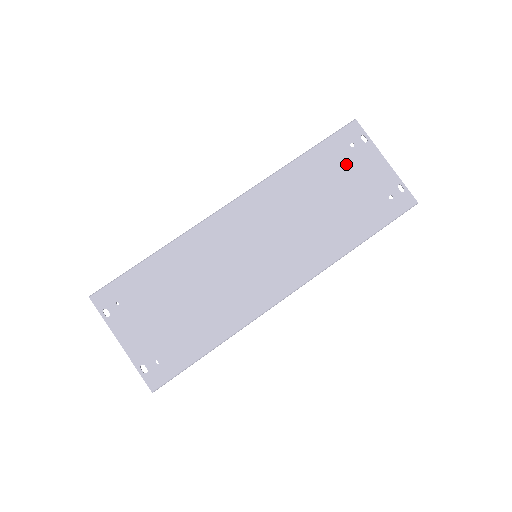
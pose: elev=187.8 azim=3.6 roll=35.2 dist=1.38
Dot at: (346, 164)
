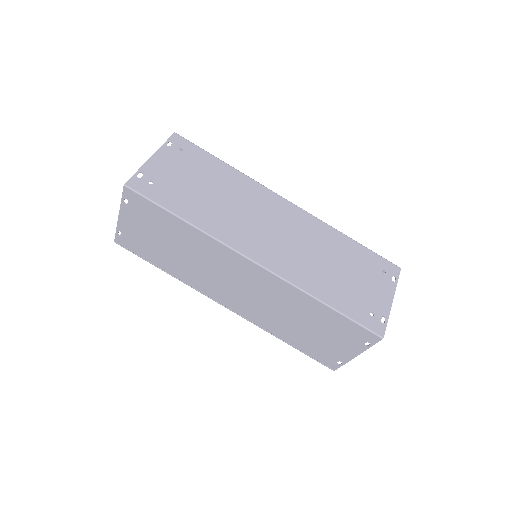
Dot at: (369, 272)
